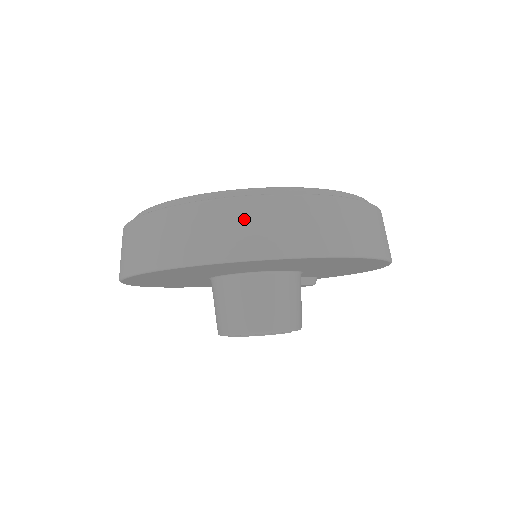
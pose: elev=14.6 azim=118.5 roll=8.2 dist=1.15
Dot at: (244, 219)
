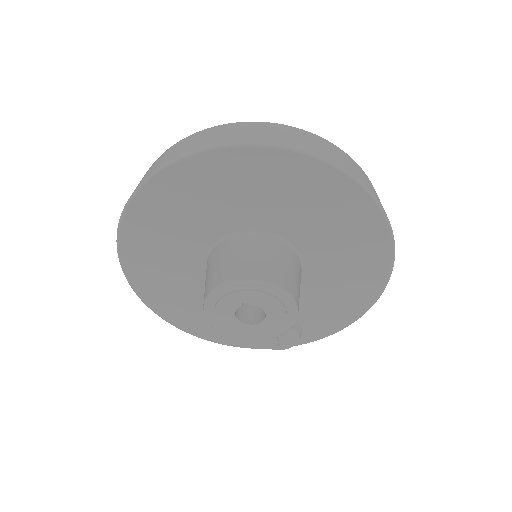
Dot at: (283, 132)
